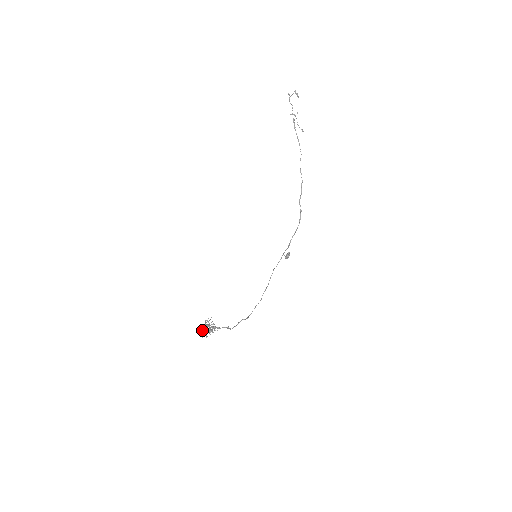
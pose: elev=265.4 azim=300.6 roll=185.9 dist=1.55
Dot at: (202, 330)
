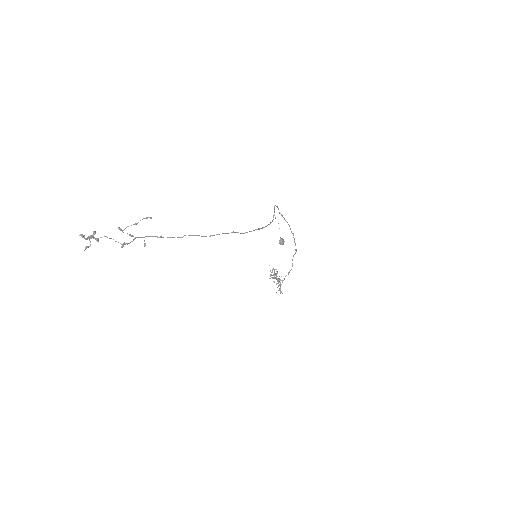
Dot at: occluded
